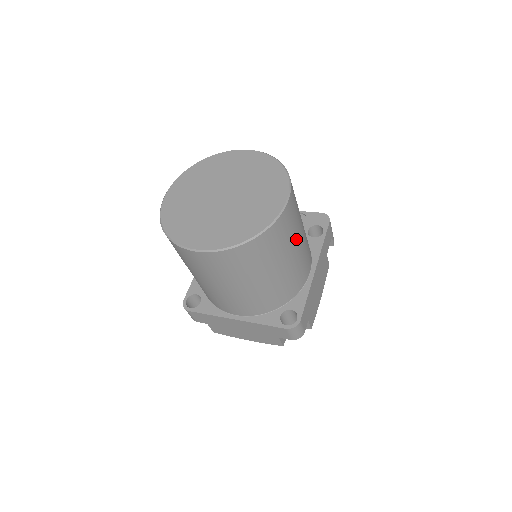
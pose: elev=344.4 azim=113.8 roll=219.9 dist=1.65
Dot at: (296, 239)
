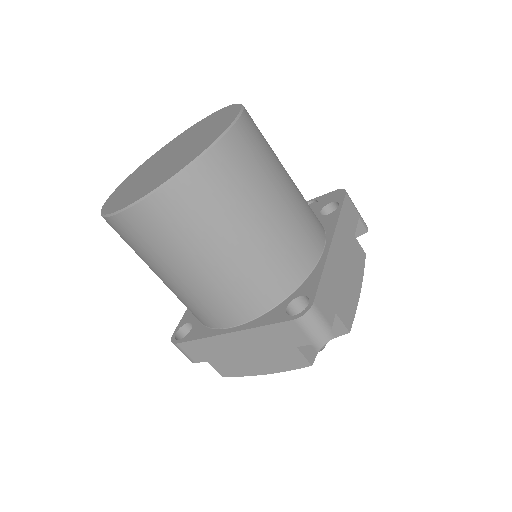
Dot at: (273, 184)
